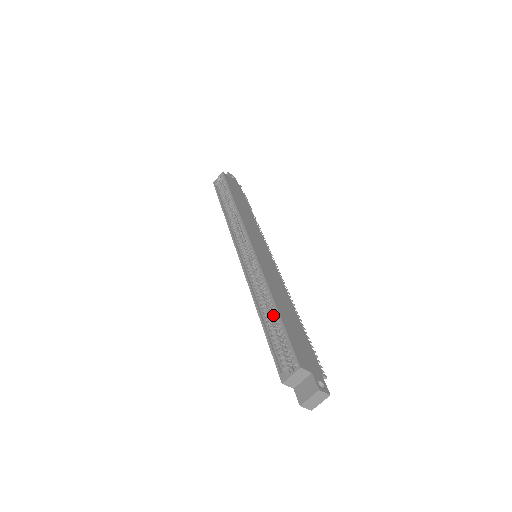
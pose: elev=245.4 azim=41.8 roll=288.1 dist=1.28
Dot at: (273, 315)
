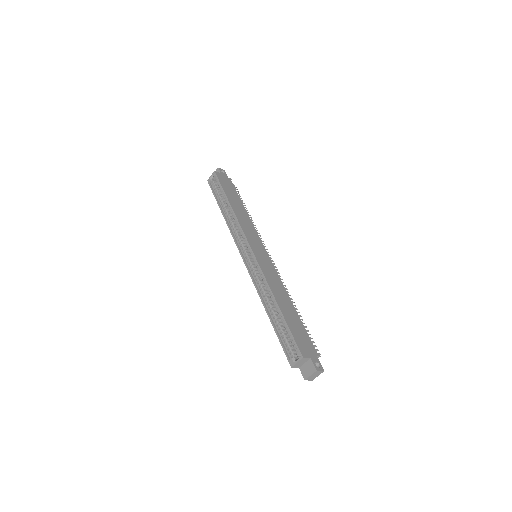
Dot at: occluded
